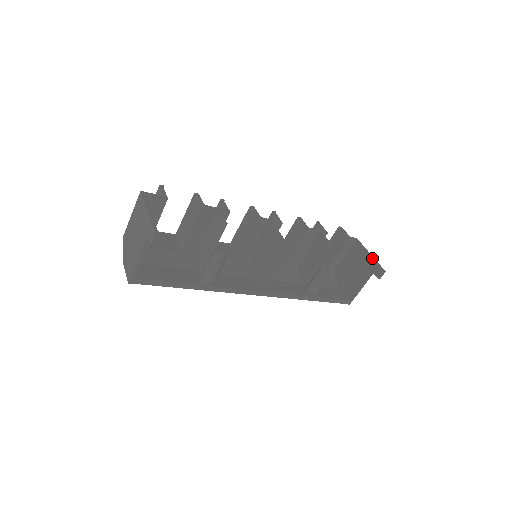
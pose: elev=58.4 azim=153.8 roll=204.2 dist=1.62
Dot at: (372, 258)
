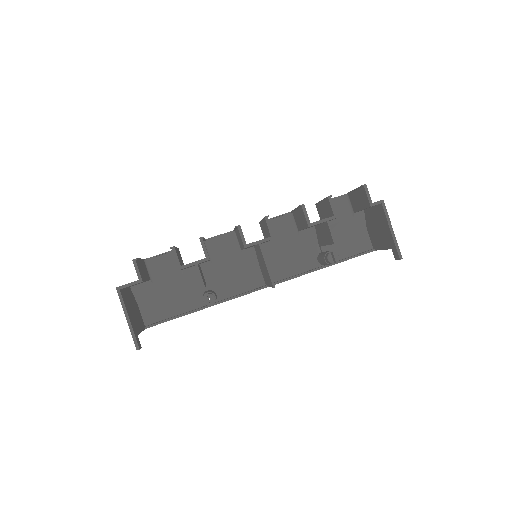
Dot at: (392, 237)
